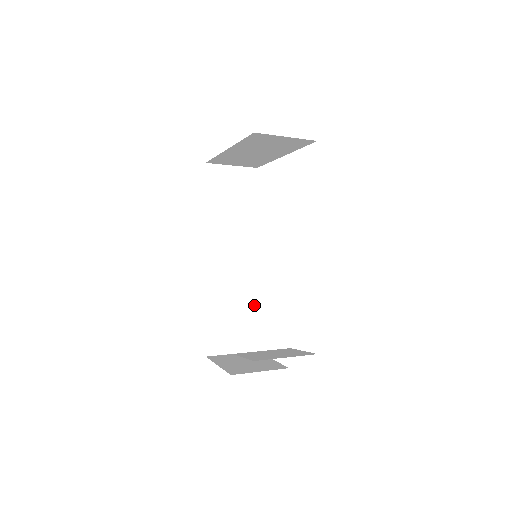
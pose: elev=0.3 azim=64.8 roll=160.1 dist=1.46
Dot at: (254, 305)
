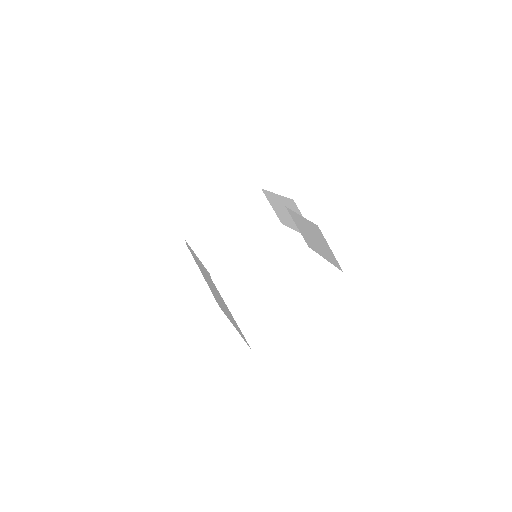
Dot at: (236, 323)
